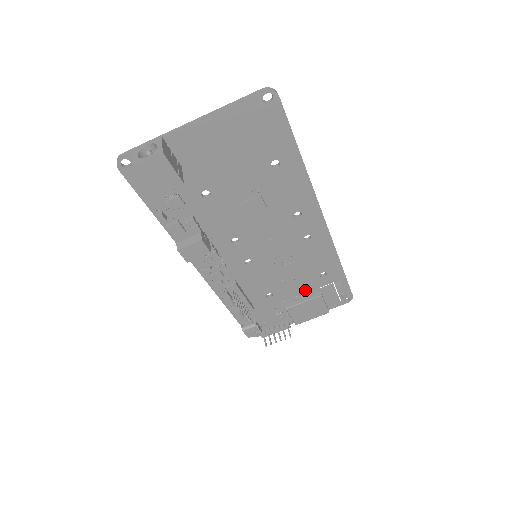
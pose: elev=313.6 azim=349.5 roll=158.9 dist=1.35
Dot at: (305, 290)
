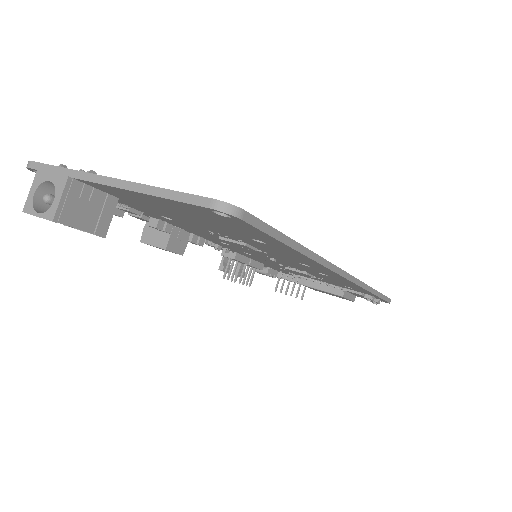
Dot at: (326, 282)
